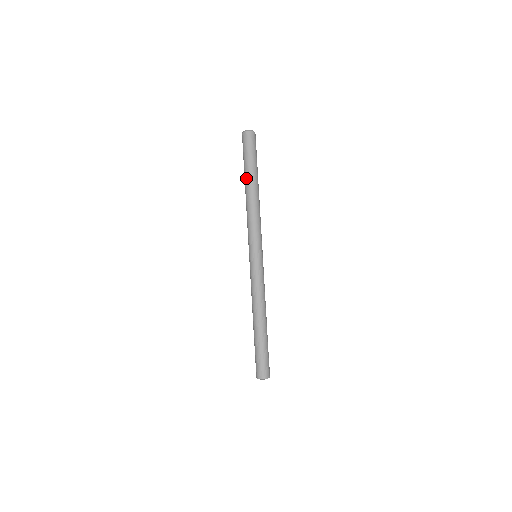
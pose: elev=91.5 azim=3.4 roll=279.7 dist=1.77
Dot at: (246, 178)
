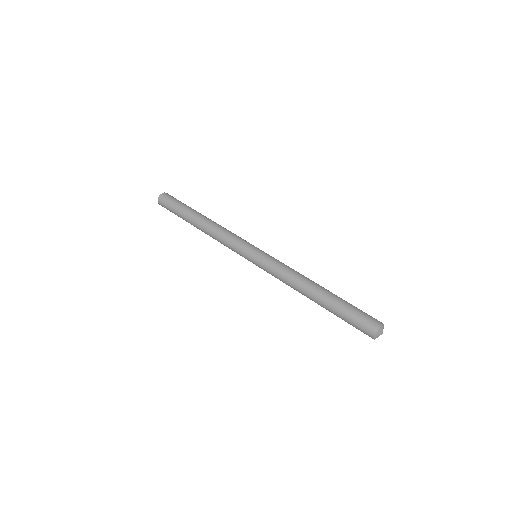
Dot at: (191, 216)
